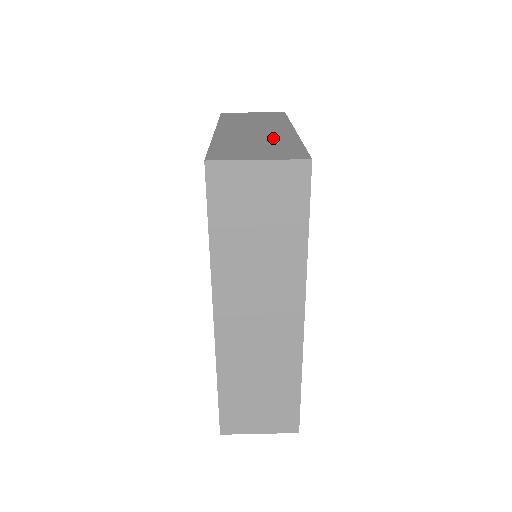
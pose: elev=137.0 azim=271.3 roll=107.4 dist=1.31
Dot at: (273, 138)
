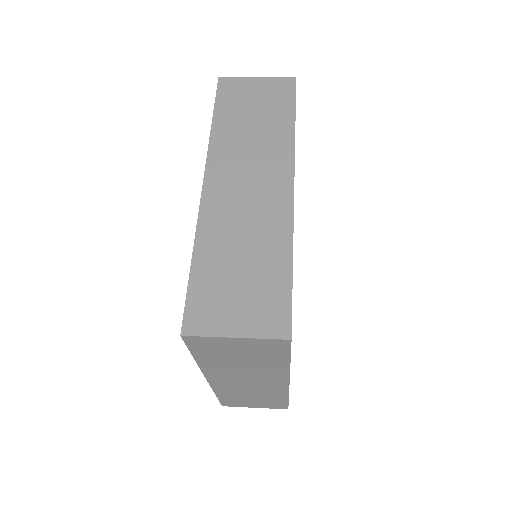
Dot at: occluded
